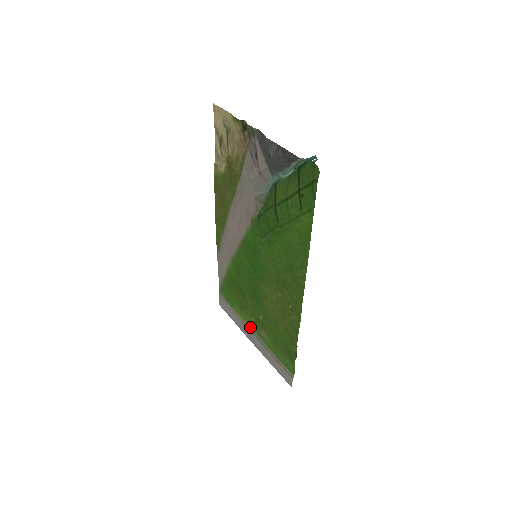
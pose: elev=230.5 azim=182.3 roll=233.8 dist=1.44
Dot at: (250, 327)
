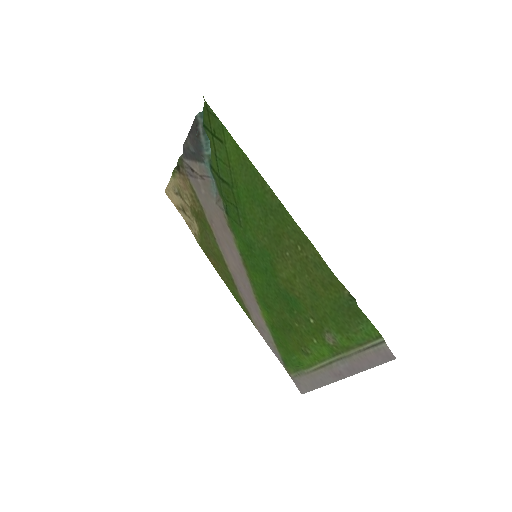
Dot at: (325, 361)
